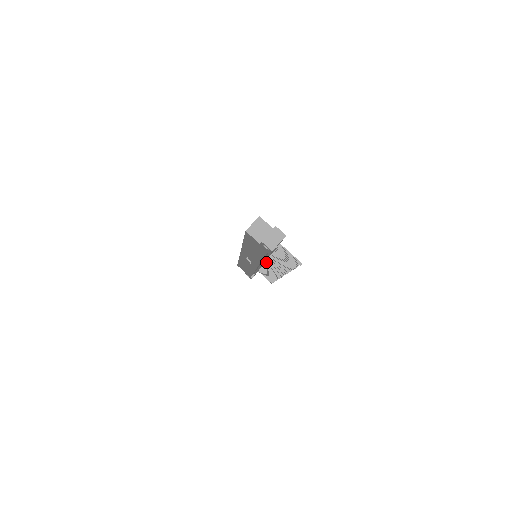
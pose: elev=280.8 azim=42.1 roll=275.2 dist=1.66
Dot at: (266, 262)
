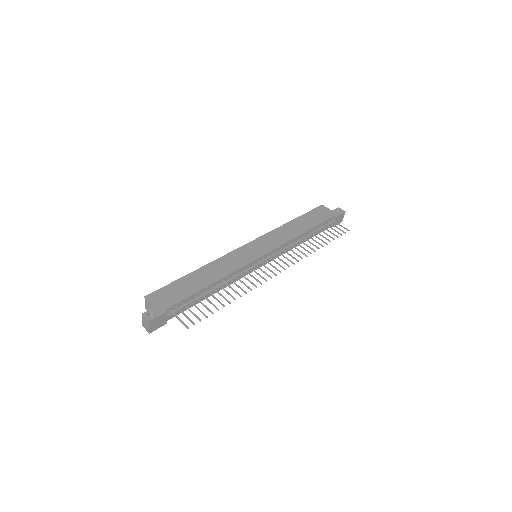
Dot at: (269, 257)
